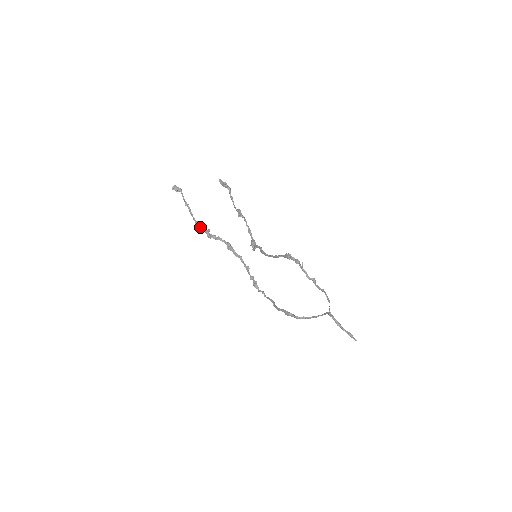
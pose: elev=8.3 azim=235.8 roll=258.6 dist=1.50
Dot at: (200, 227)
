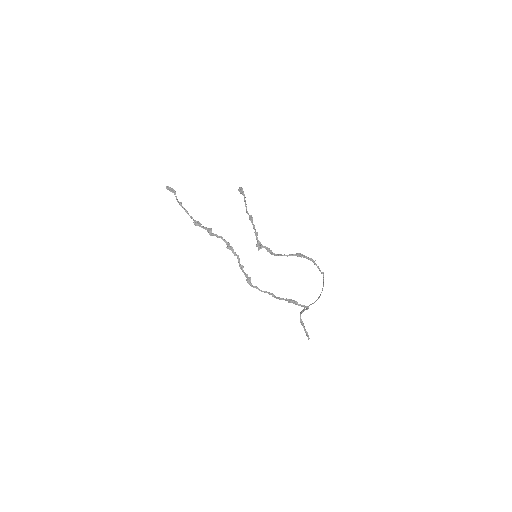
Dot at: occluded
